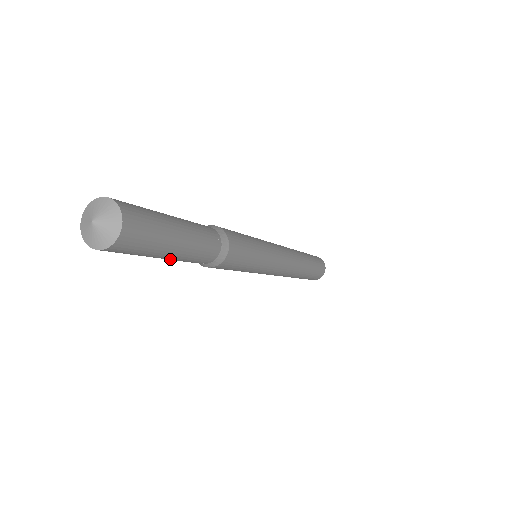
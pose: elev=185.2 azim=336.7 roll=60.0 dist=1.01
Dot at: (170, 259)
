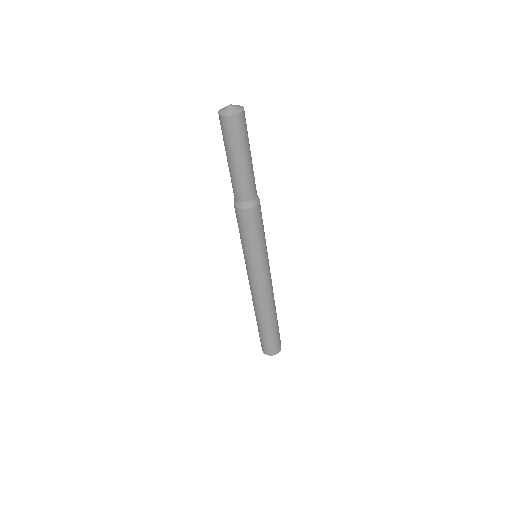
Dot at: (235, 169)
